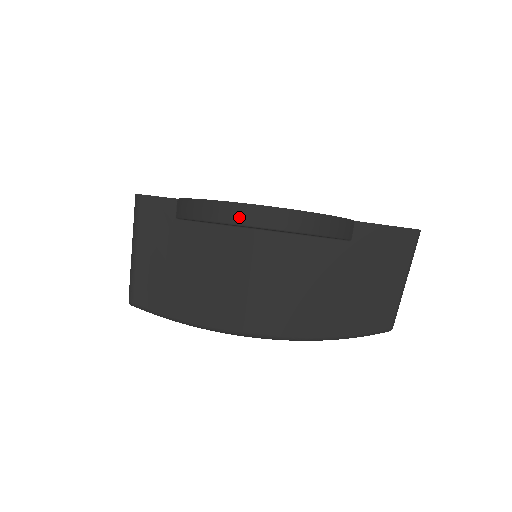
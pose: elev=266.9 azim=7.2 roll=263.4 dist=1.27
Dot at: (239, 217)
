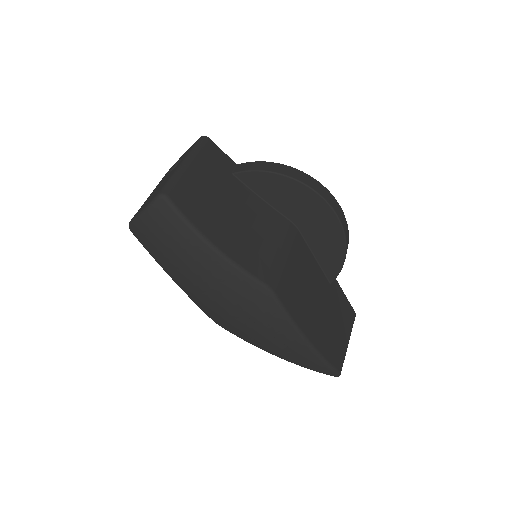
Dot at: (318, 189)
